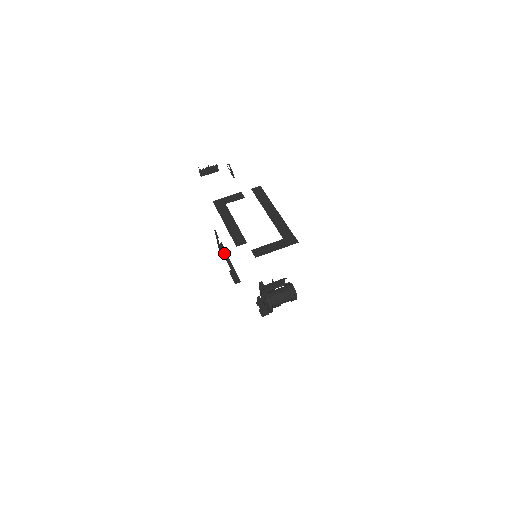
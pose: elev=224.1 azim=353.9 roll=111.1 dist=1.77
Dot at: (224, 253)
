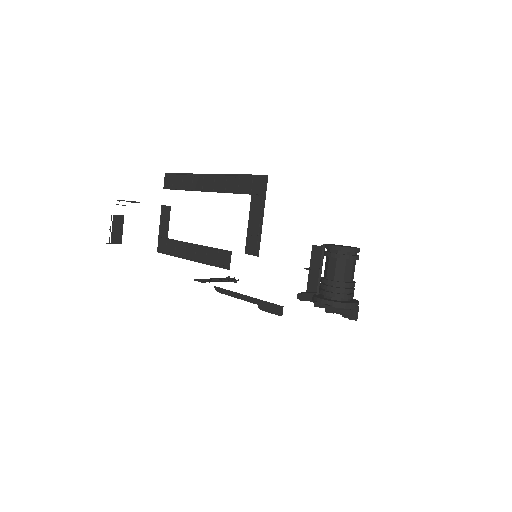
Dot at: (230, 295)
